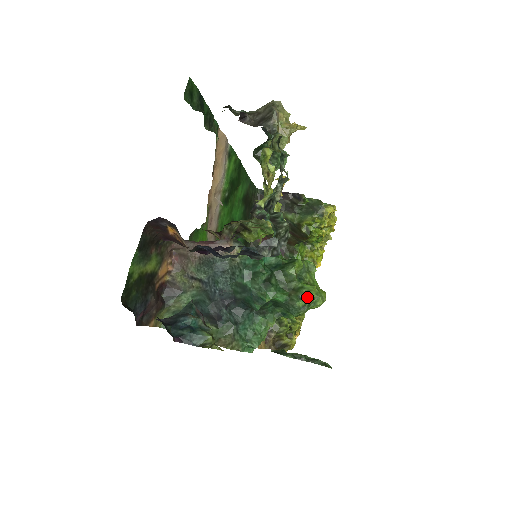
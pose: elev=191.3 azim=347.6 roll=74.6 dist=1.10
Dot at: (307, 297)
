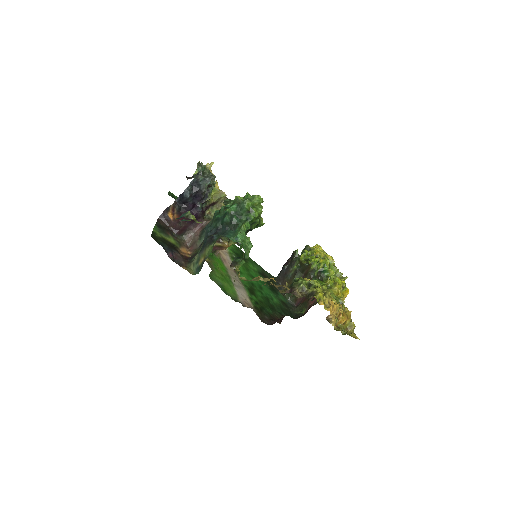
Dot at: (245, 196)
